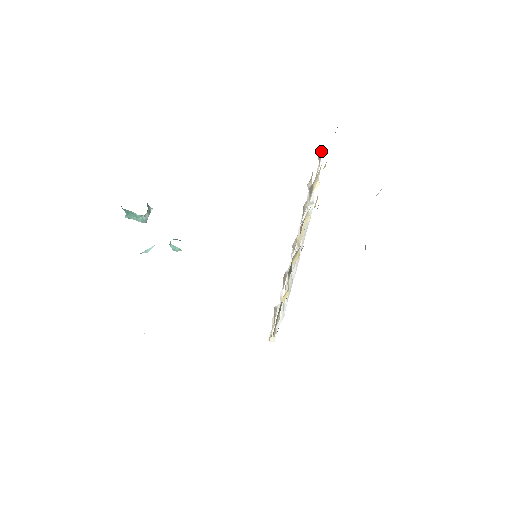
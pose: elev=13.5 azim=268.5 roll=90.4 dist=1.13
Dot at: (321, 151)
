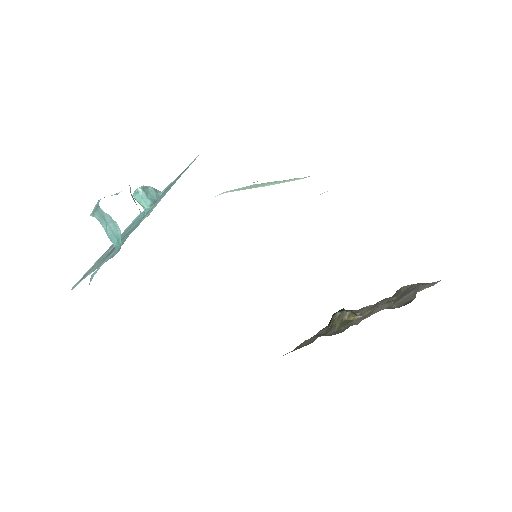
Dot at: occluded
